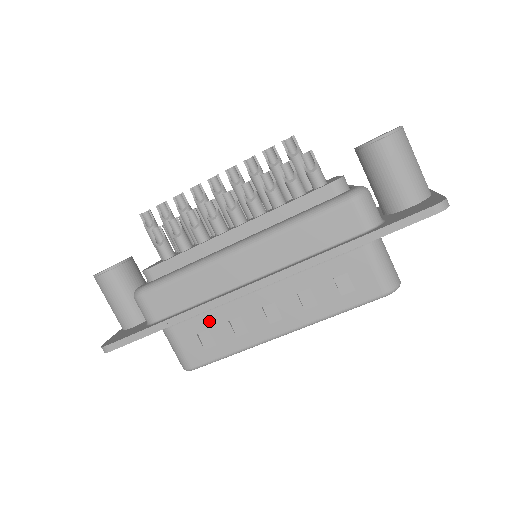
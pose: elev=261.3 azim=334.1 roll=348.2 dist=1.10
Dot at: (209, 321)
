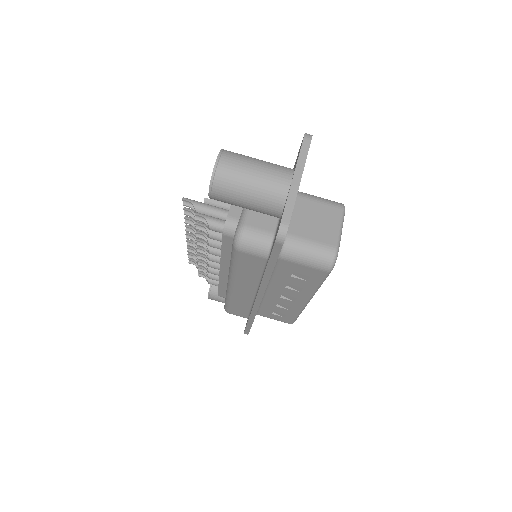
Dot at: (268, 309)
